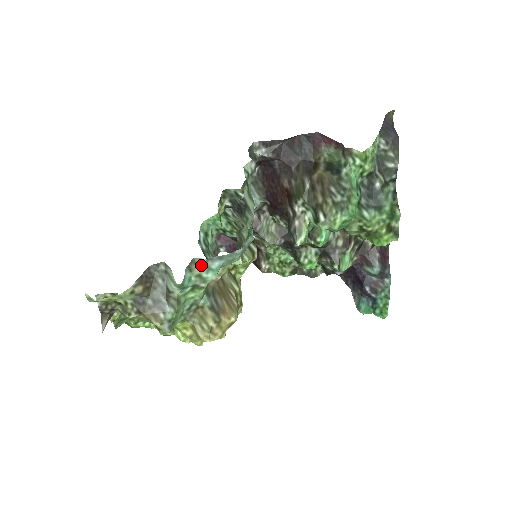
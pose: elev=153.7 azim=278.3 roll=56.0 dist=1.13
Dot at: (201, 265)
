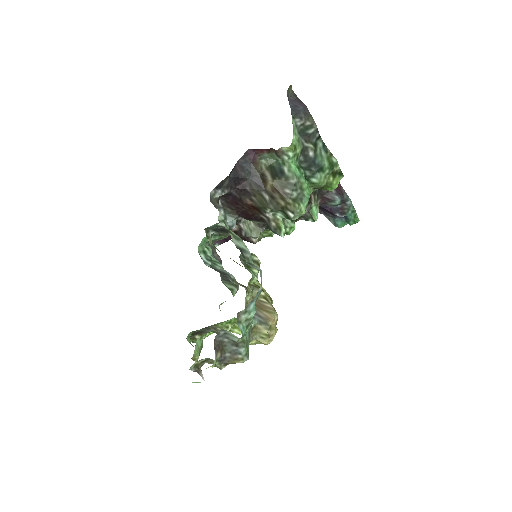
Dot at: (244, 314)
